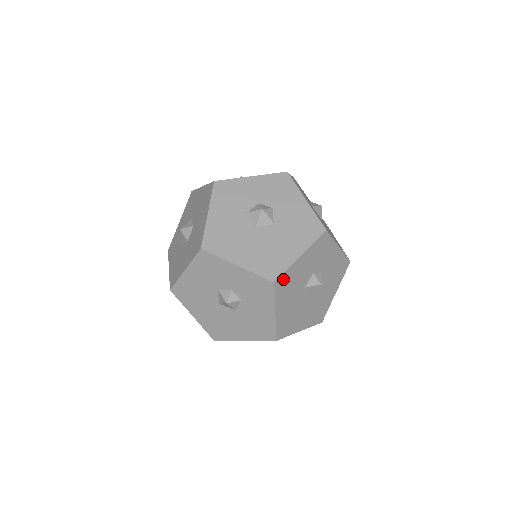
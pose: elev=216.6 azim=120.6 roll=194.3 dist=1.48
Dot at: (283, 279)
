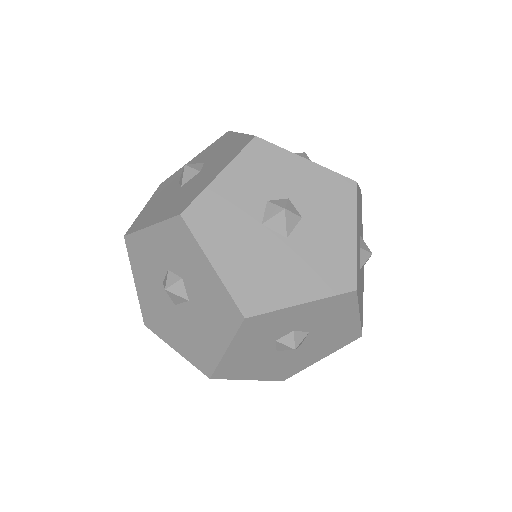
Dot at: (222, 370)
